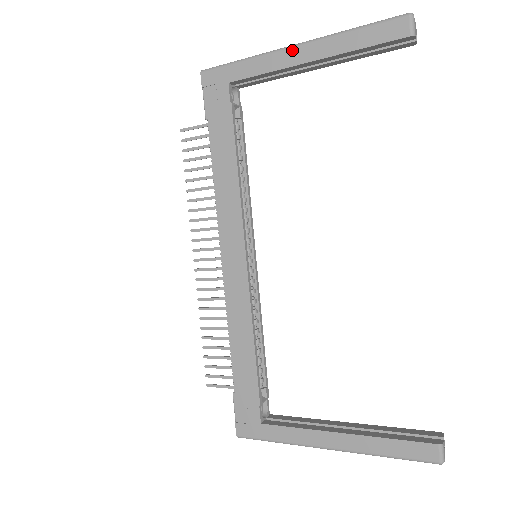
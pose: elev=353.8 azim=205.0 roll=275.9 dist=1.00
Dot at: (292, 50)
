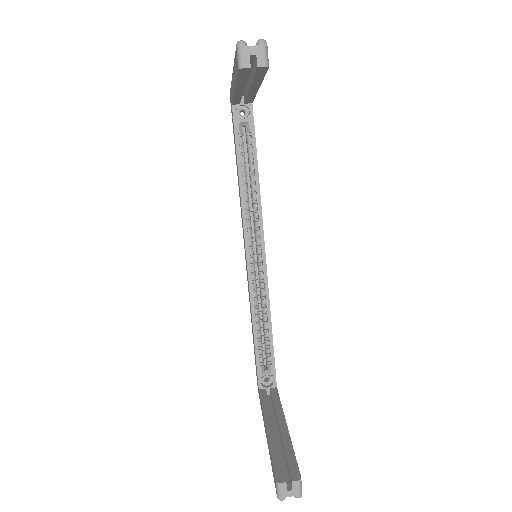
Dot at: (232, 78)
